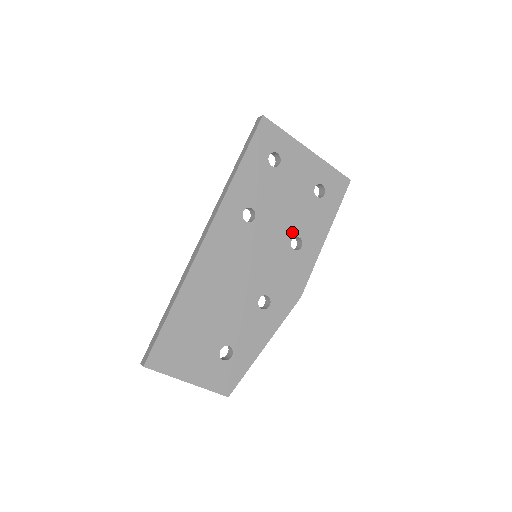
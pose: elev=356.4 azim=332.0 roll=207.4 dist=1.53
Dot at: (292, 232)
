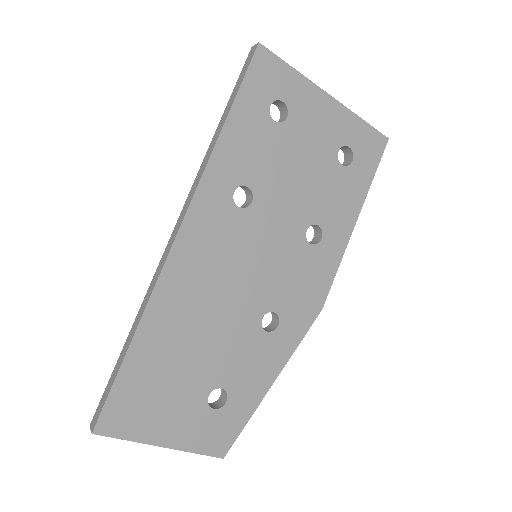
Dot at: (307, 218)
